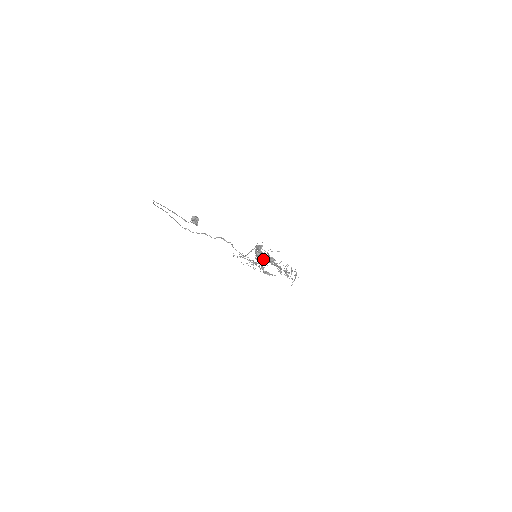
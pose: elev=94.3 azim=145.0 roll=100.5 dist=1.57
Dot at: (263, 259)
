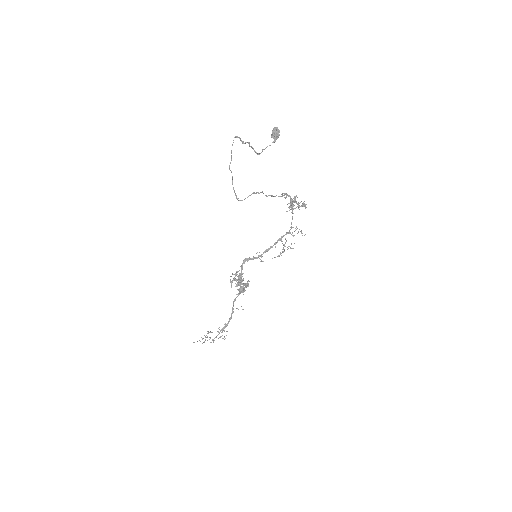
Dot at: (294, 197)
